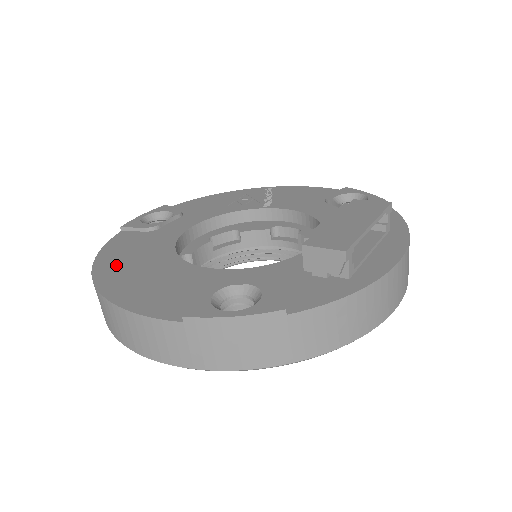
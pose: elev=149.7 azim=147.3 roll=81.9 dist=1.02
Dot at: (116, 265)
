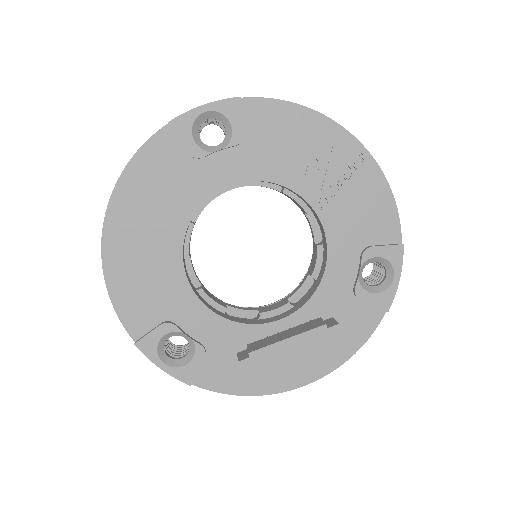
Dot at: (131, 211)
